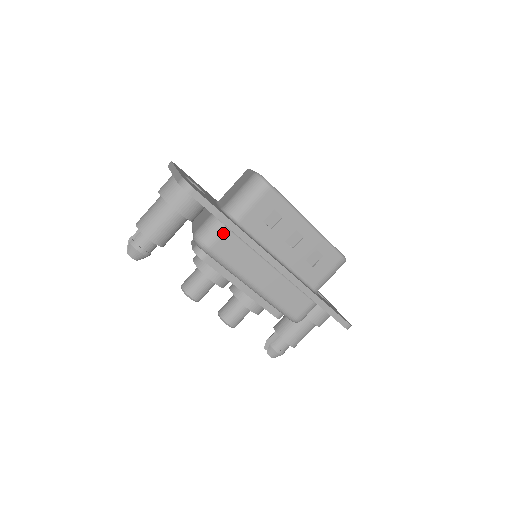
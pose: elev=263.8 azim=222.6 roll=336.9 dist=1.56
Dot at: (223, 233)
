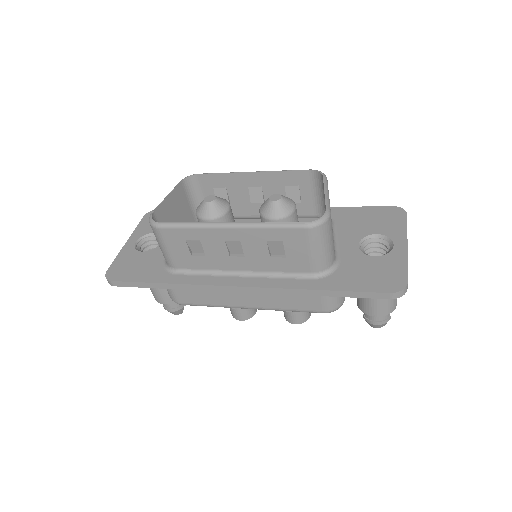
Dot at: occluded
